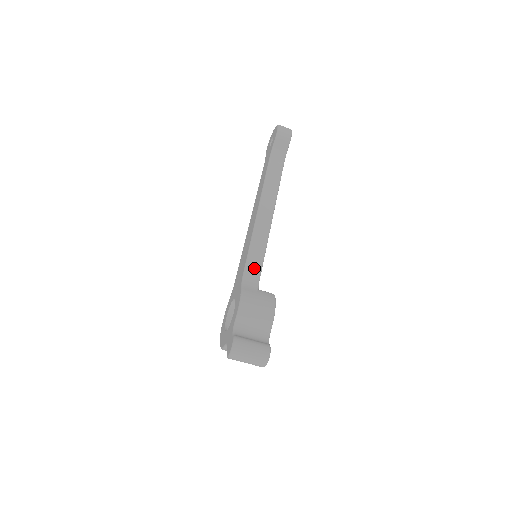
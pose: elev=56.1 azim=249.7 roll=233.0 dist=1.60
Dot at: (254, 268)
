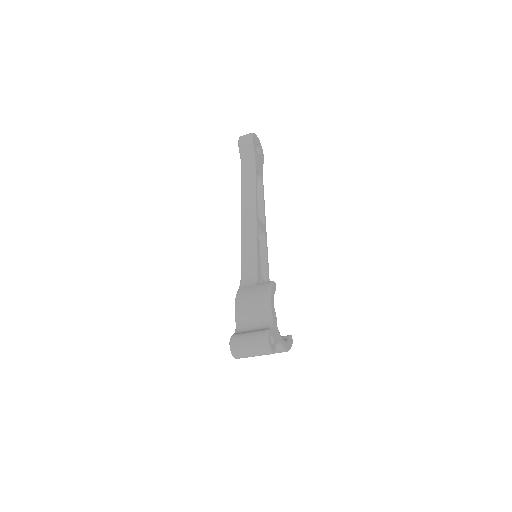
Dot at: (248, 267)
